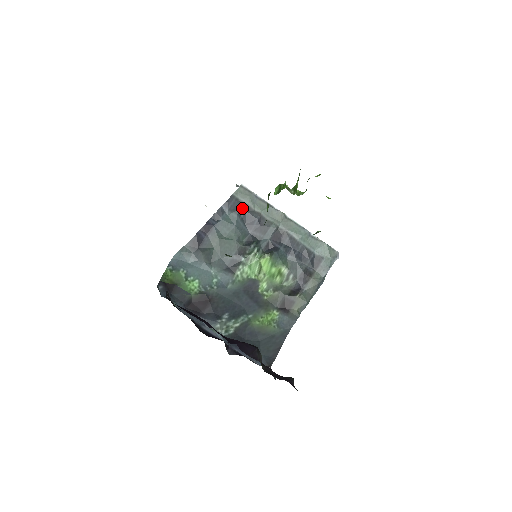
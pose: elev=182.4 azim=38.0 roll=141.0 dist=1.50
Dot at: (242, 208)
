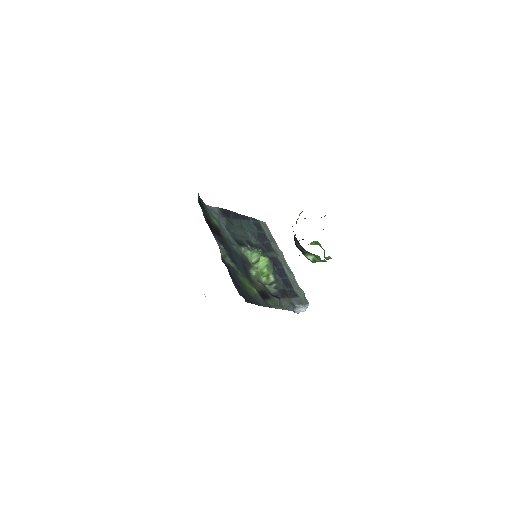
Dot at: (261, 229)
